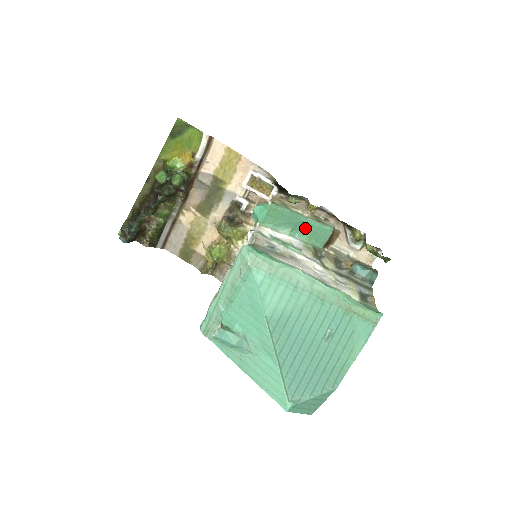
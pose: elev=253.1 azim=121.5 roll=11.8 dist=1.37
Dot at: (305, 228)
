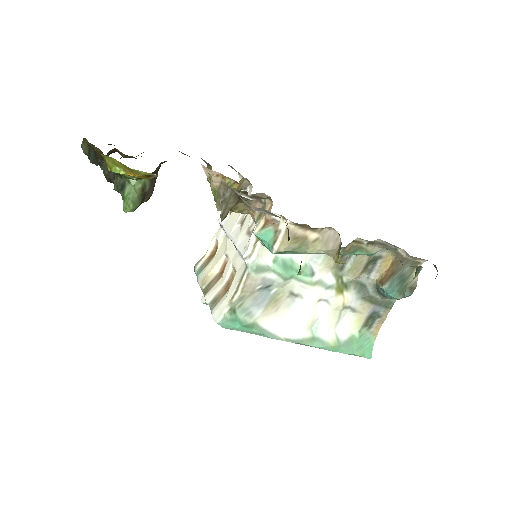
Dot at: occluded
